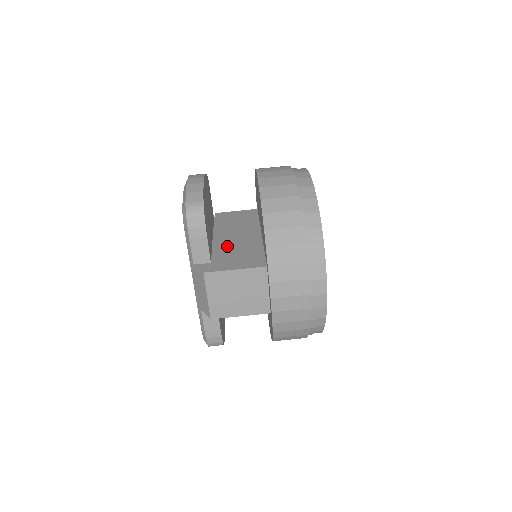
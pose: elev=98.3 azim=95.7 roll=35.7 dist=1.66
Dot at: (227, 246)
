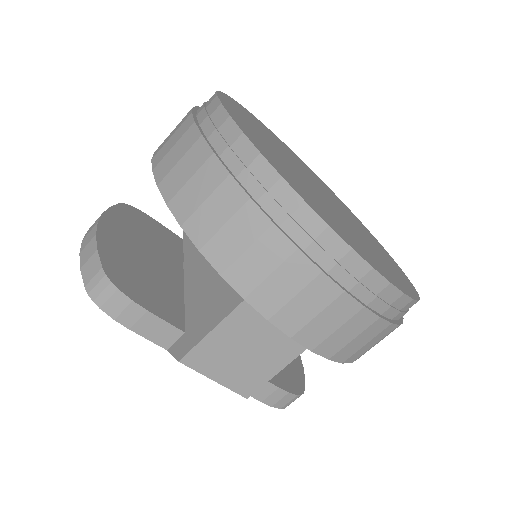
Dot at: (200, 283)
